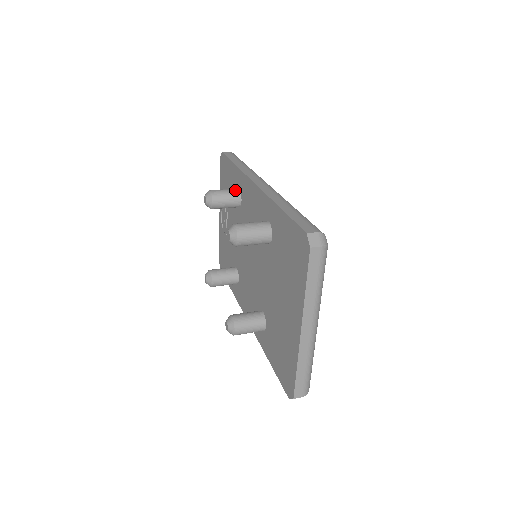
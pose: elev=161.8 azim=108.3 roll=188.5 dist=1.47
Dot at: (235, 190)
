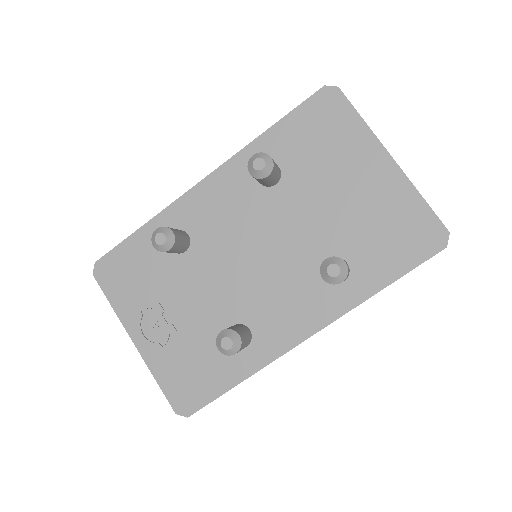
Dot at: occluded
